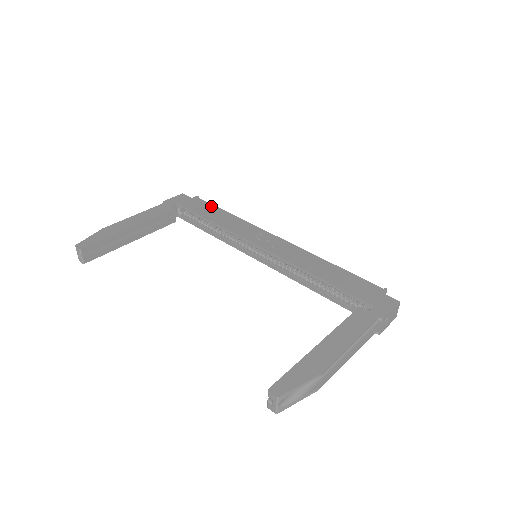
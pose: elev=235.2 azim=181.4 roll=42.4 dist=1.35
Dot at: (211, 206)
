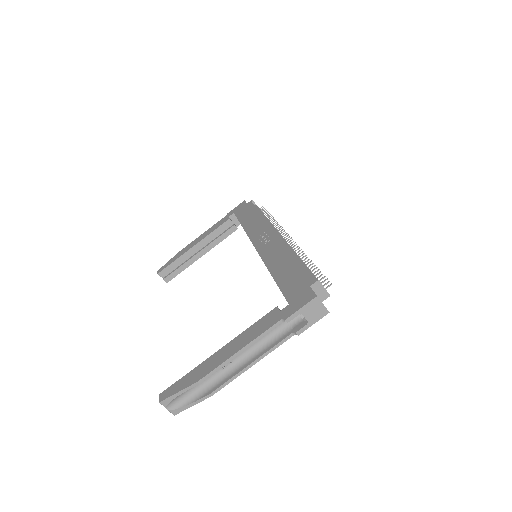
Dot at: (253, 209)
